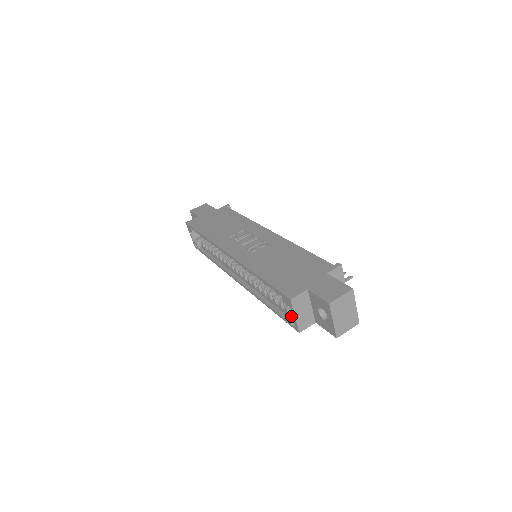
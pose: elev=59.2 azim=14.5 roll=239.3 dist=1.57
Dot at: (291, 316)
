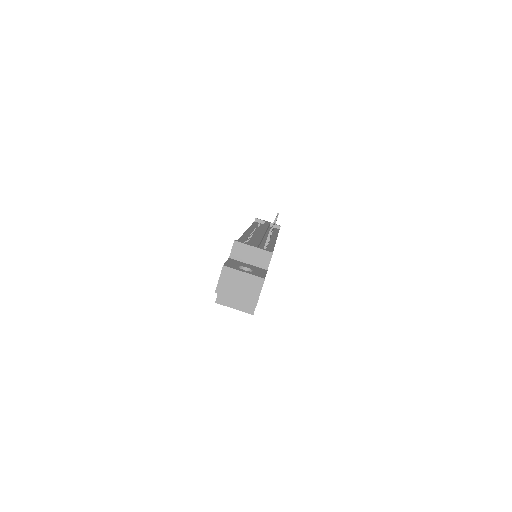
Dot at: occluded
